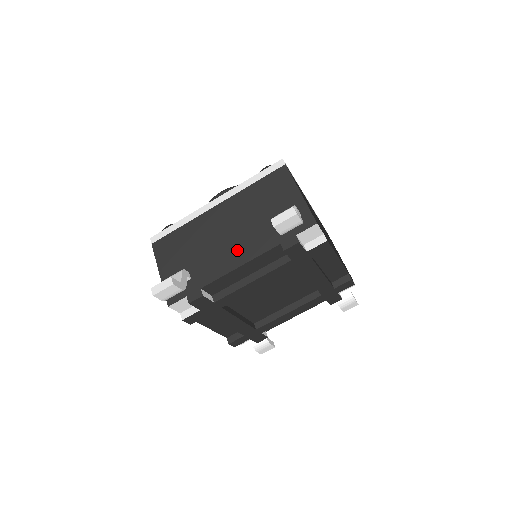
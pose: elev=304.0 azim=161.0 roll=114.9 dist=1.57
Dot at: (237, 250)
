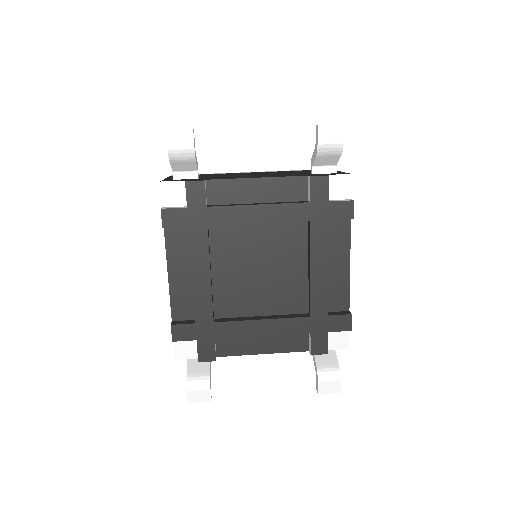
Dot at: (259, 176)
